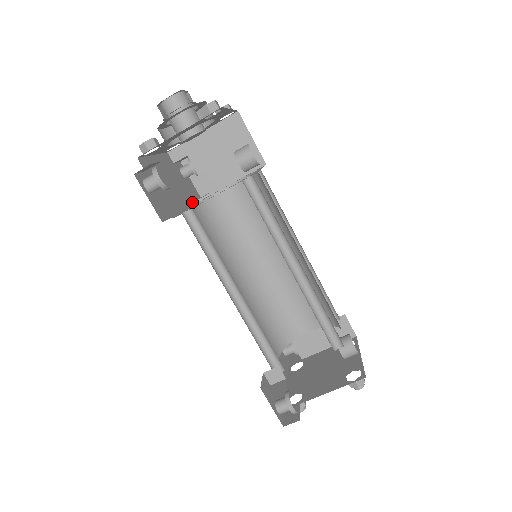
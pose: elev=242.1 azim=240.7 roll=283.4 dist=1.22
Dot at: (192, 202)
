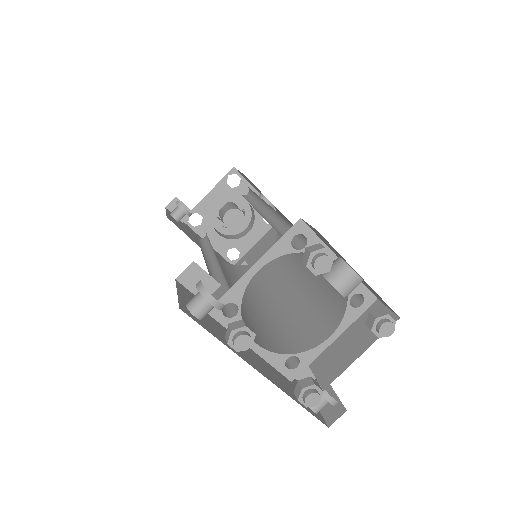
Dot at: occluded
